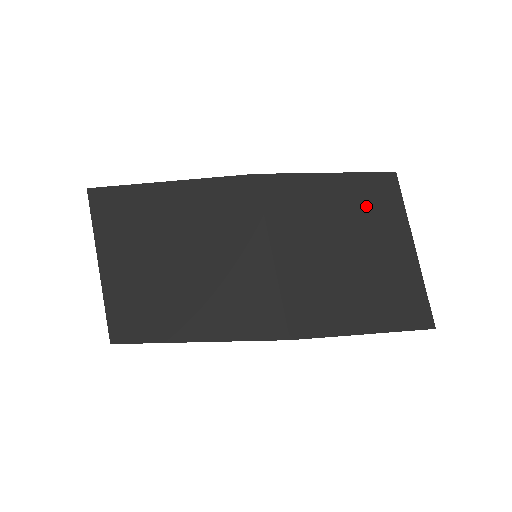
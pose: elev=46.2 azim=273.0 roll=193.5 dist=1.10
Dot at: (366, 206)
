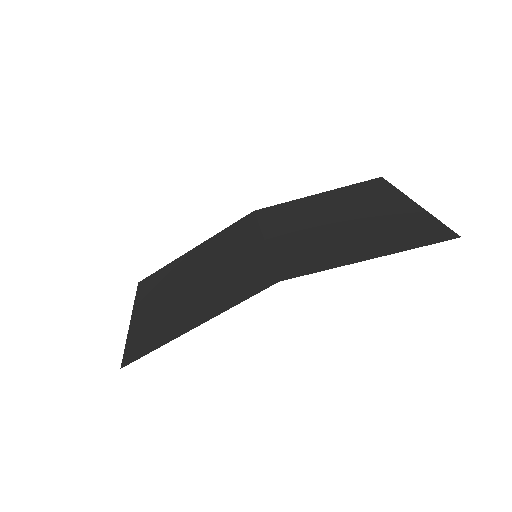
Dot at: (355, 197)
